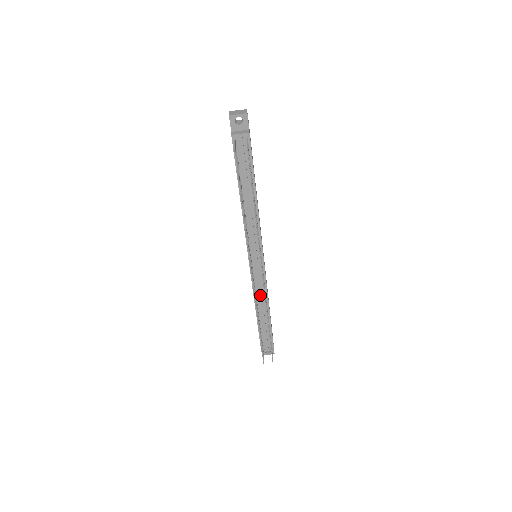
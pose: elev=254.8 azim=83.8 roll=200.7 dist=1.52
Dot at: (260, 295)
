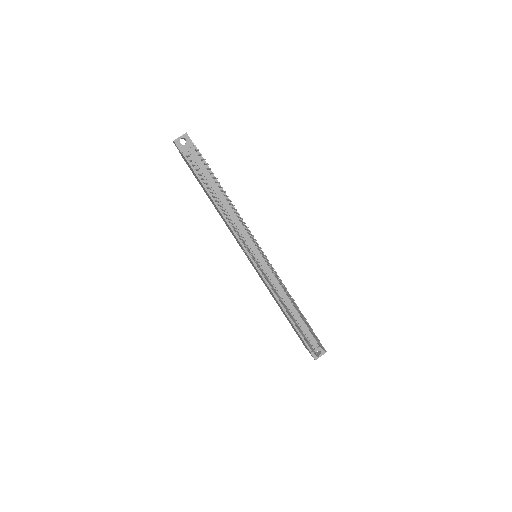
Dot at: (279, 291)
